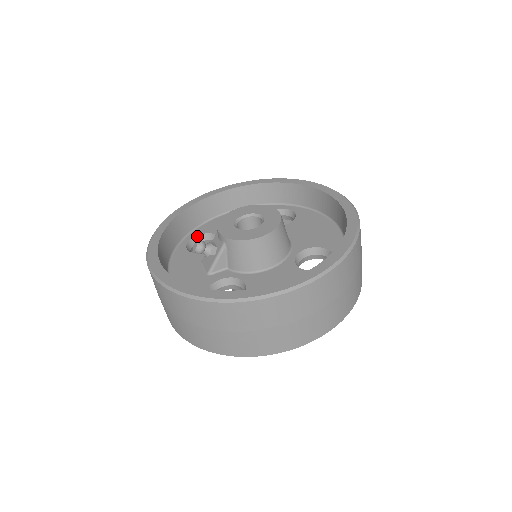
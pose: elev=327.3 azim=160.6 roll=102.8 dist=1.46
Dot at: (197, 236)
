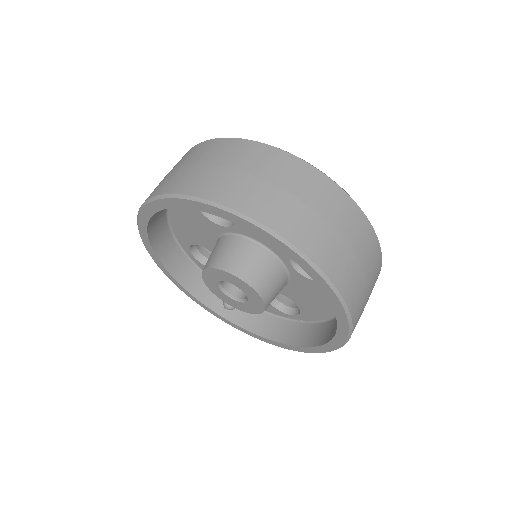
Dot at: (190, 249)
